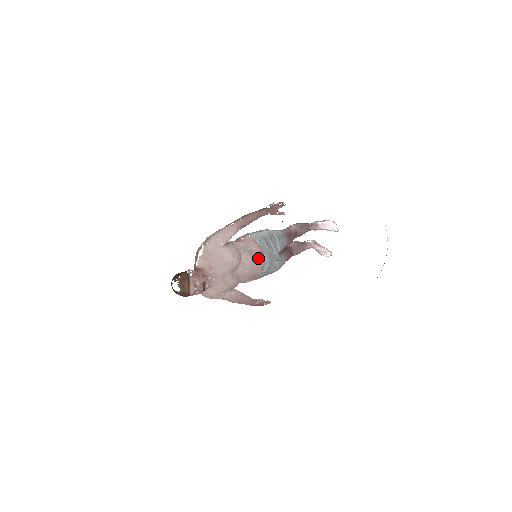
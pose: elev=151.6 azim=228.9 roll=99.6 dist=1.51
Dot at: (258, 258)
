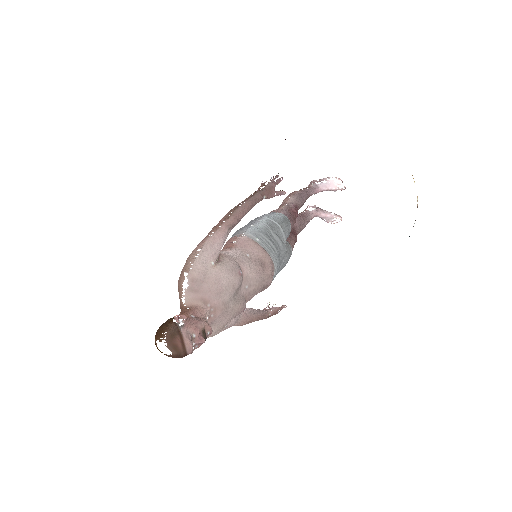
Dot at: (264, 264)
